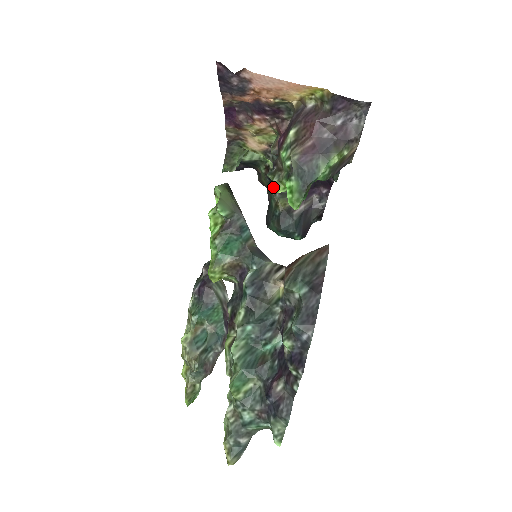
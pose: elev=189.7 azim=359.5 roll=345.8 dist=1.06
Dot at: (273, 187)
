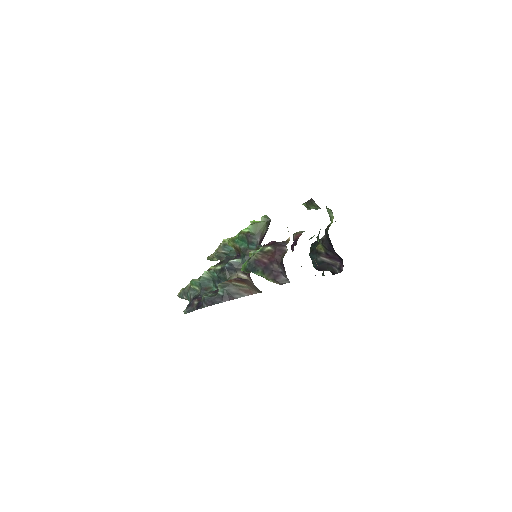
Dot at: (249, 253)
